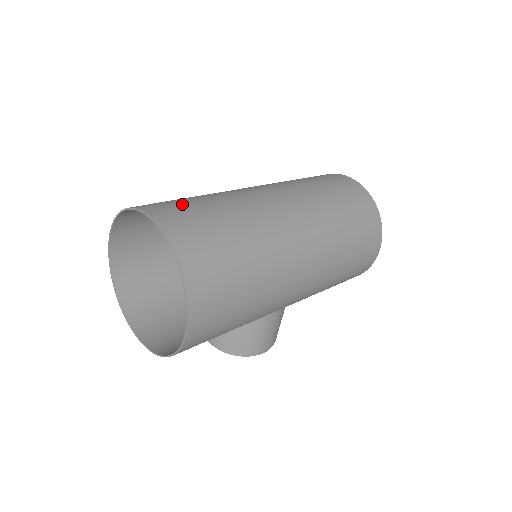
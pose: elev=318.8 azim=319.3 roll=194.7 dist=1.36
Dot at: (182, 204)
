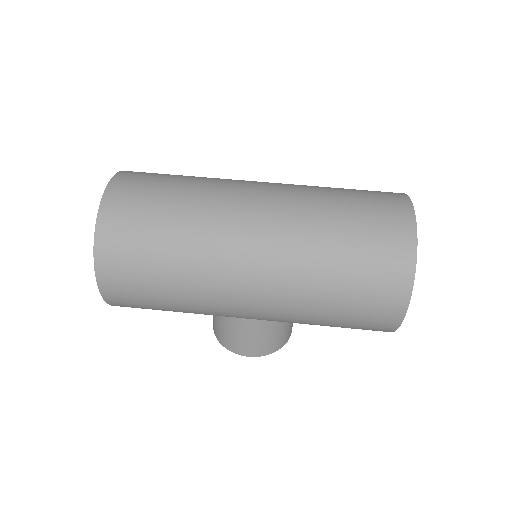
Dot at: (154, 179)
